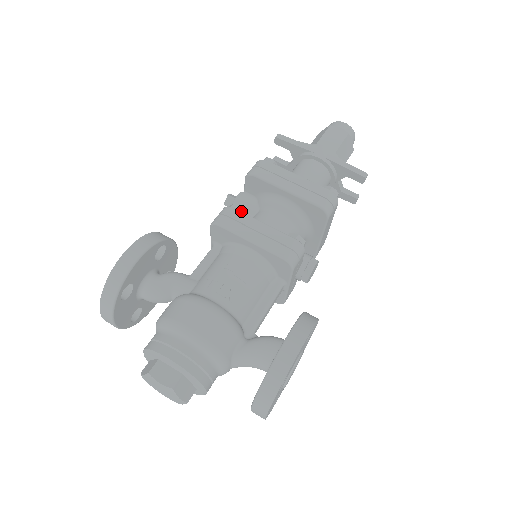
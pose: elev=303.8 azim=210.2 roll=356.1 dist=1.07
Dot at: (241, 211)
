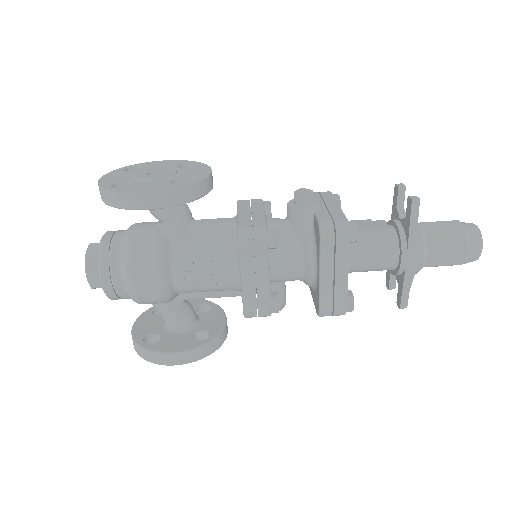
Dot at: (272, 248)
